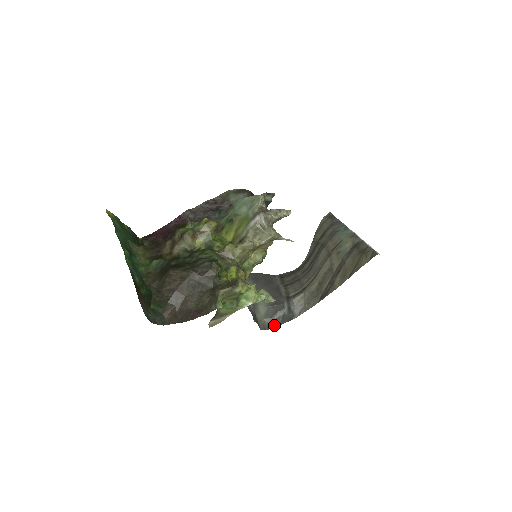
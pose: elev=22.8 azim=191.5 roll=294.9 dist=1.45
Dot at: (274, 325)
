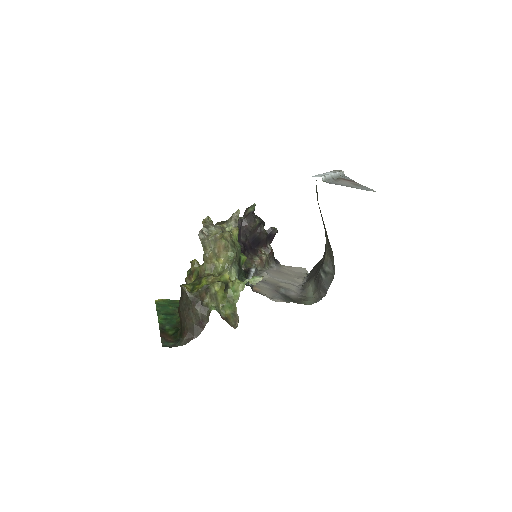
Dot at: (324, 293)
